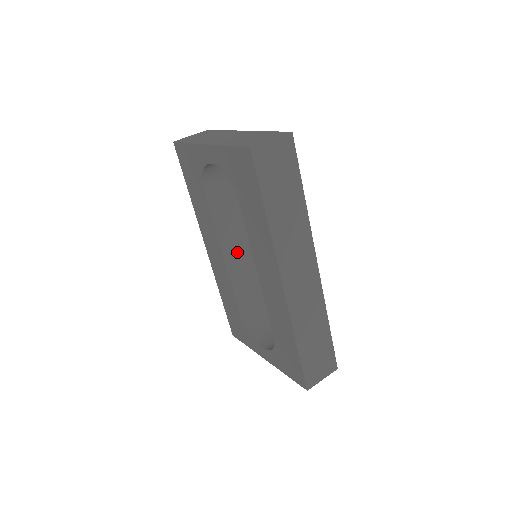
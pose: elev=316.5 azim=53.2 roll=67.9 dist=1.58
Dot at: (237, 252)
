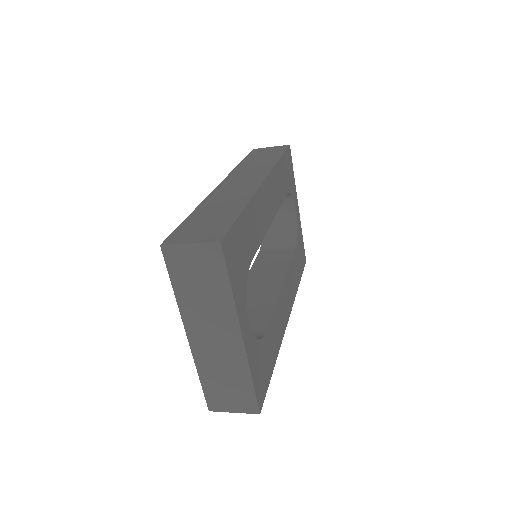
Dot at: (258, 288)
